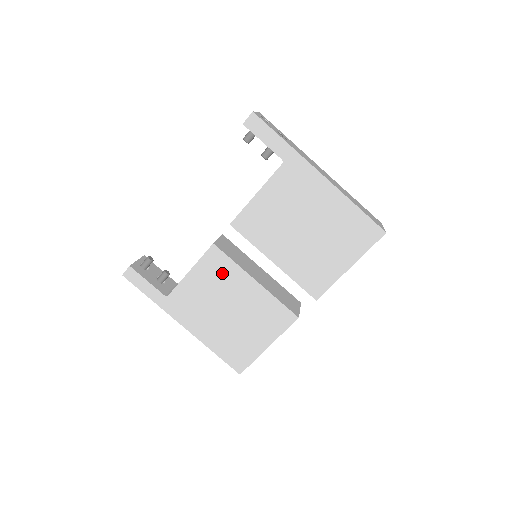
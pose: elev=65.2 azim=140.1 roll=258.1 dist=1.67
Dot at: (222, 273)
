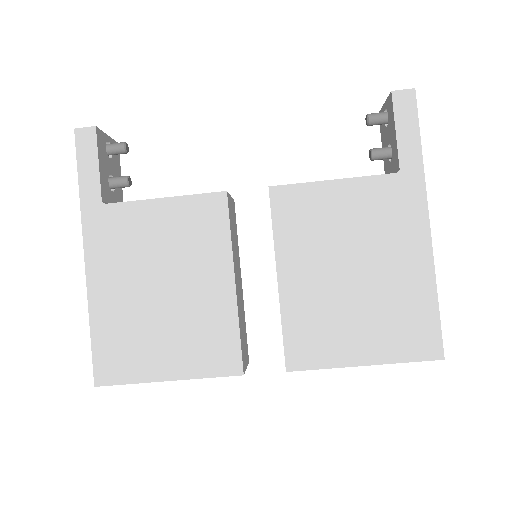
Dot at: (202, 235)
